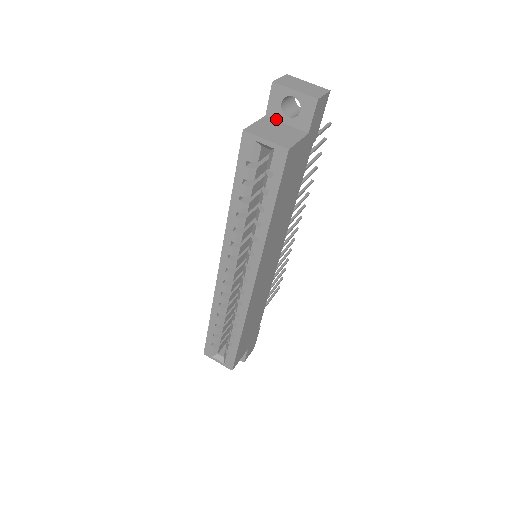
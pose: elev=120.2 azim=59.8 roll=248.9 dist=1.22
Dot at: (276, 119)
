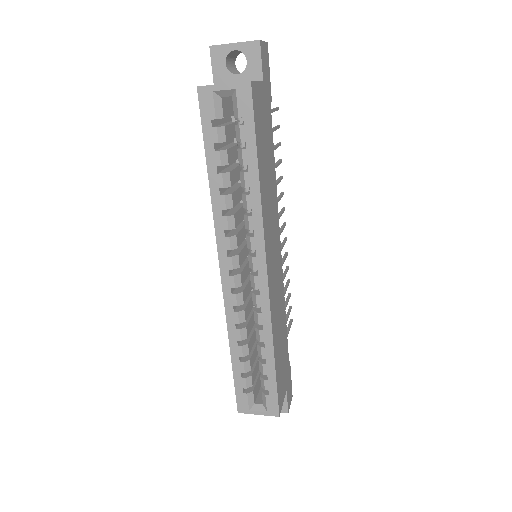
Dot at: occluded
